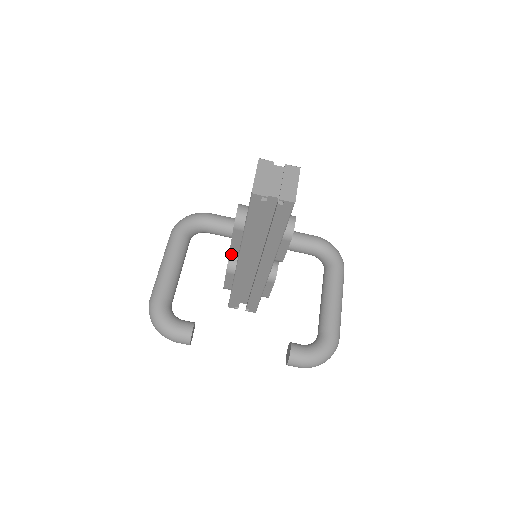
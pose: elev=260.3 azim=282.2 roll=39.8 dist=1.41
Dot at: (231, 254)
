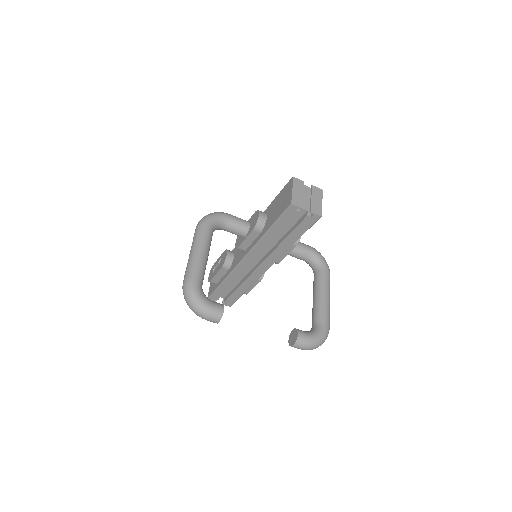
Dot at: (228, 252)
